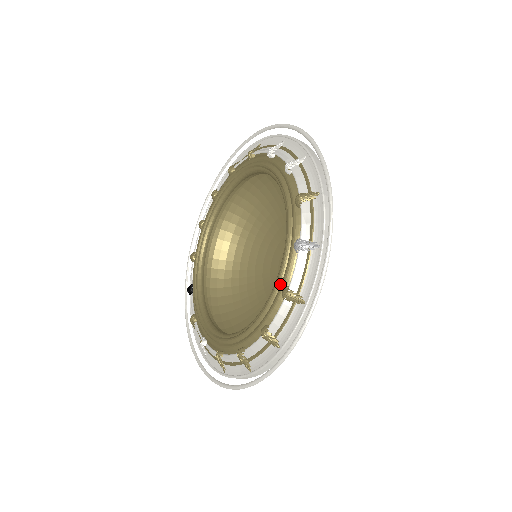
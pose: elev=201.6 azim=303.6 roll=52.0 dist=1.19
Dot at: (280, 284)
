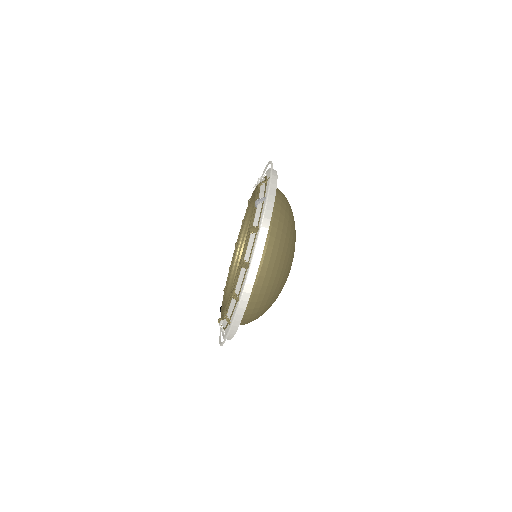
Dot at: occluded
